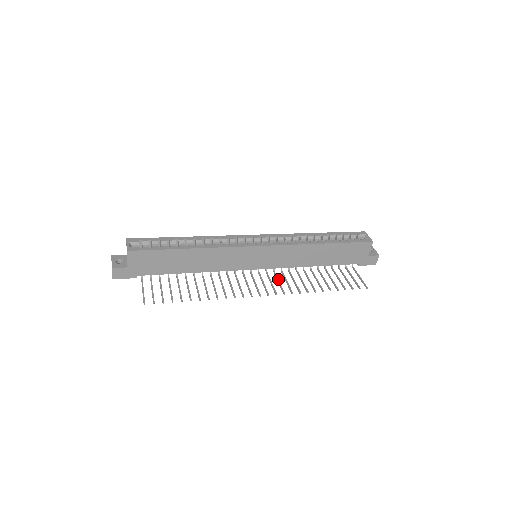
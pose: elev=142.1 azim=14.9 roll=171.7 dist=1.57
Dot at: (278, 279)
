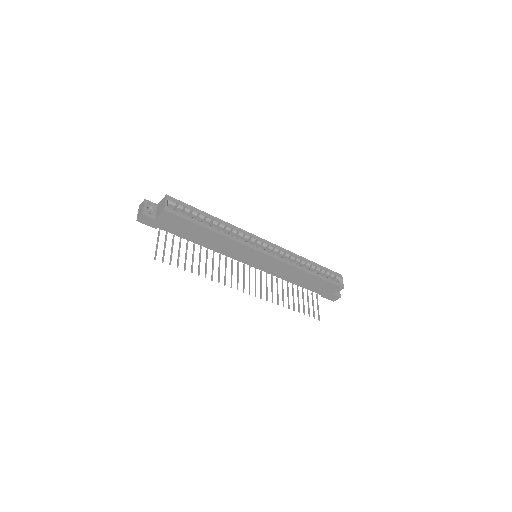
Dot at: occluded
